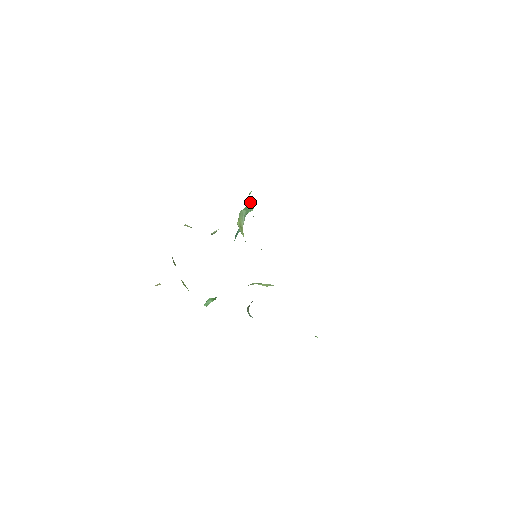
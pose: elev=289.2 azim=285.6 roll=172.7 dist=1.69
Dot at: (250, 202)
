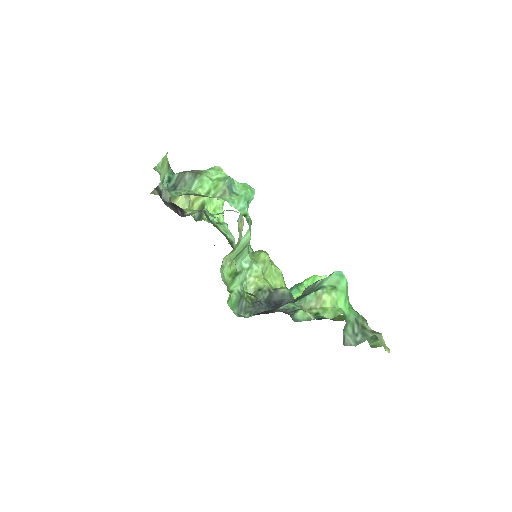
Dot at: (237, 255)
